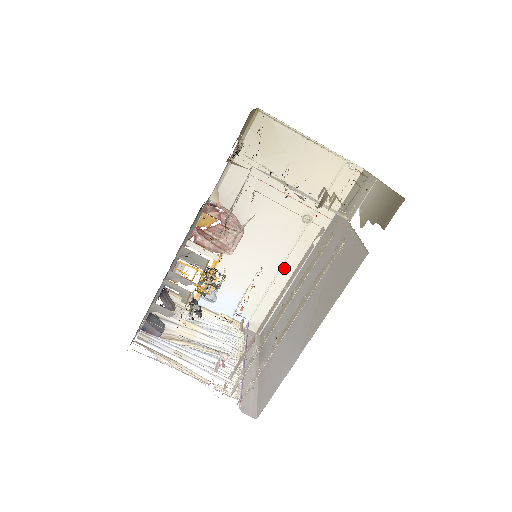
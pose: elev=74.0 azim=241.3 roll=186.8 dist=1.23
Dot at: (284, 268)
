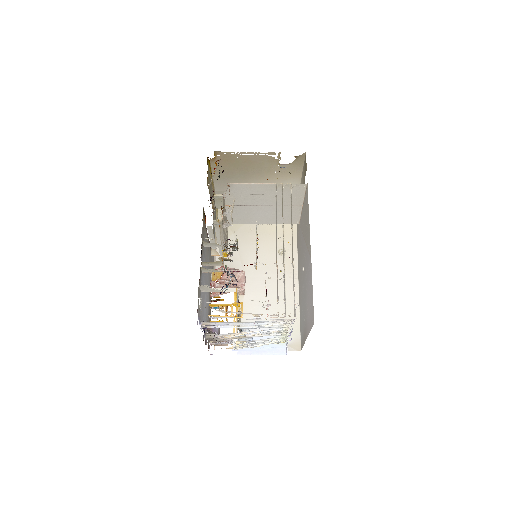
Dot at: (287, 291)
